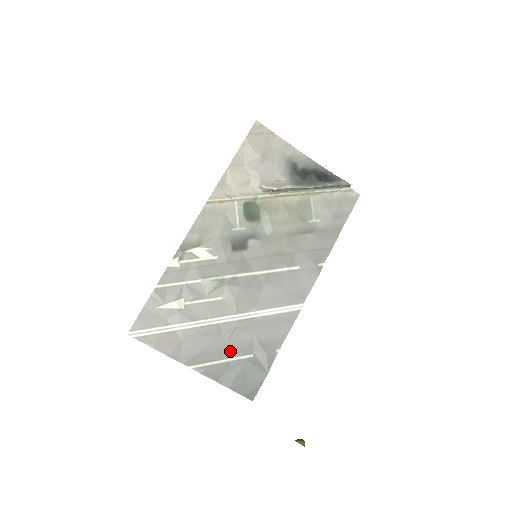
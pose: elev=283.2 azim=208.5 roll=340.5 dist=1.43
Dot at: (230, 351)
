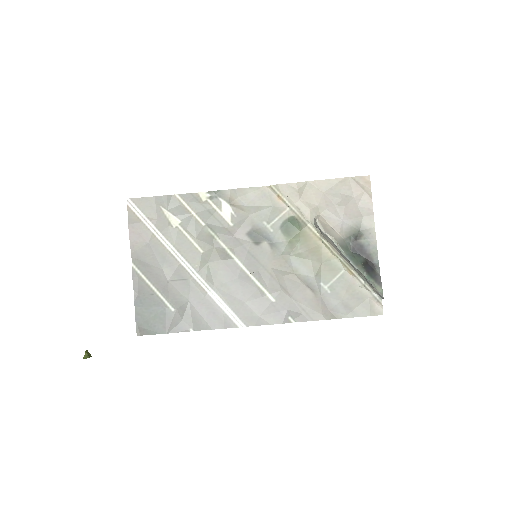
Dot at: (165, 288)
